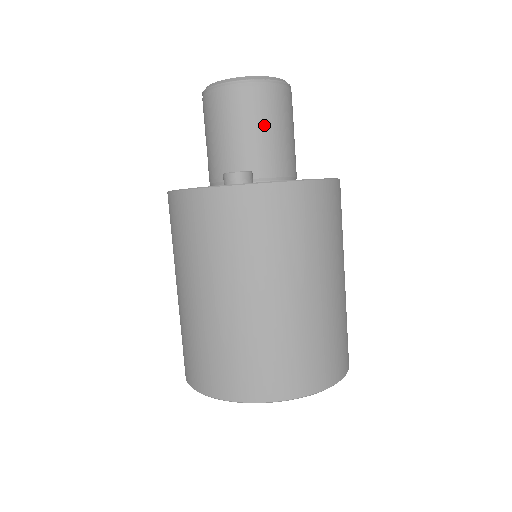
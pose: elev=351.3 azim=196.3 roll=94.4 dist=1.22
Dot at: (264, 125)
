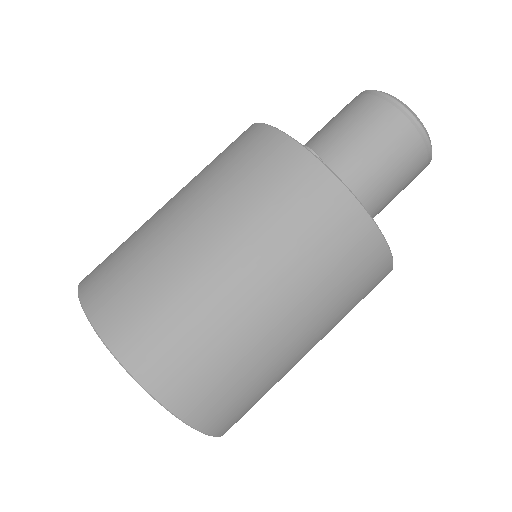
Dot at: (375, 146)
